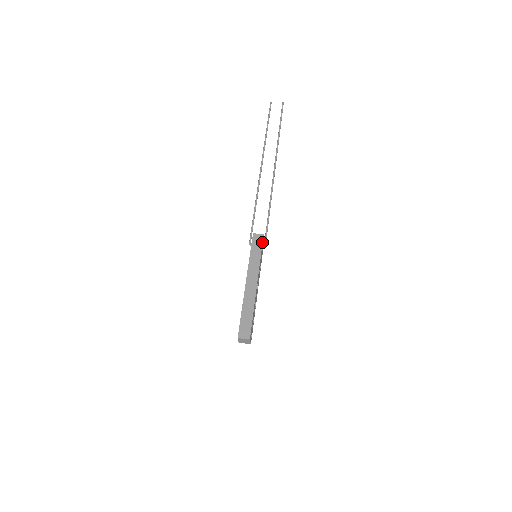
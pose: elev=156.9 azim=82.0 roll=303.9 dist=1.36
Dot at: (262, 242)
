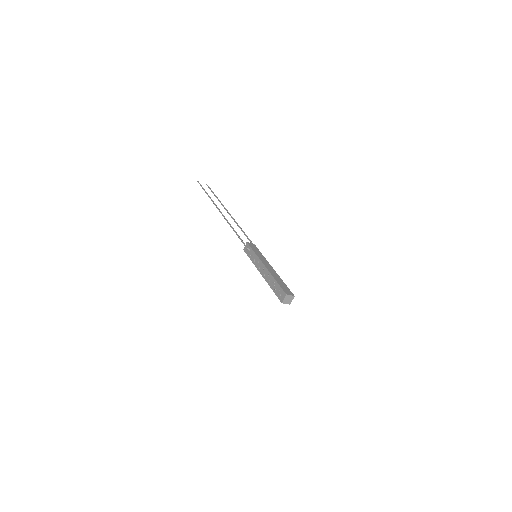
Dot at: (257, 248)
